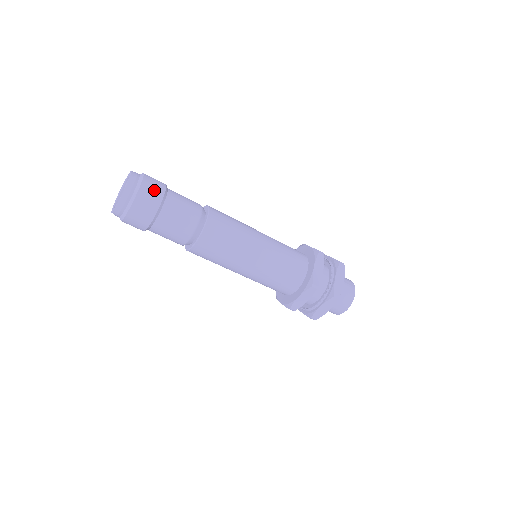
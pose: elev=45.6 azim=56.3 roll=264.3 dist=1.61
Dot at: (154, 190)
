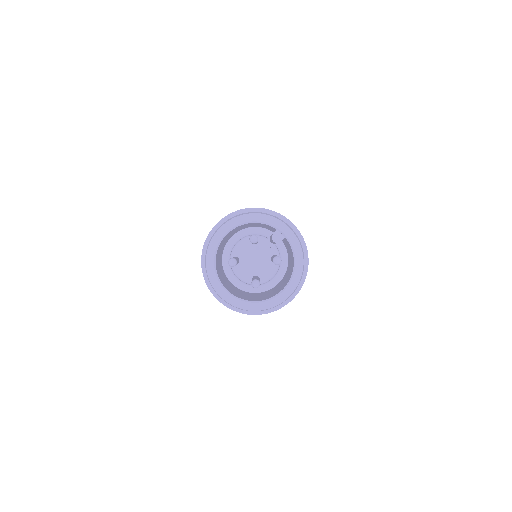
Dot at: occluded
